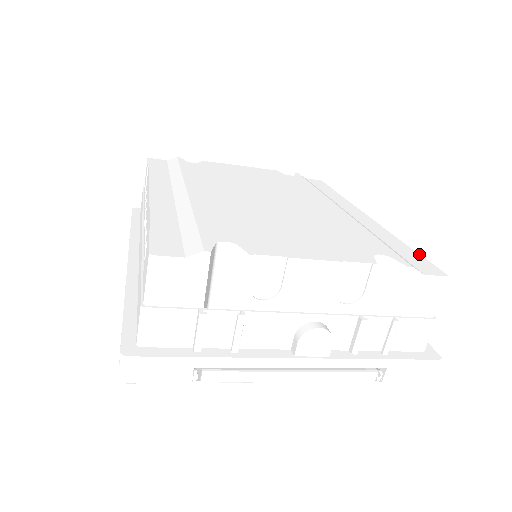
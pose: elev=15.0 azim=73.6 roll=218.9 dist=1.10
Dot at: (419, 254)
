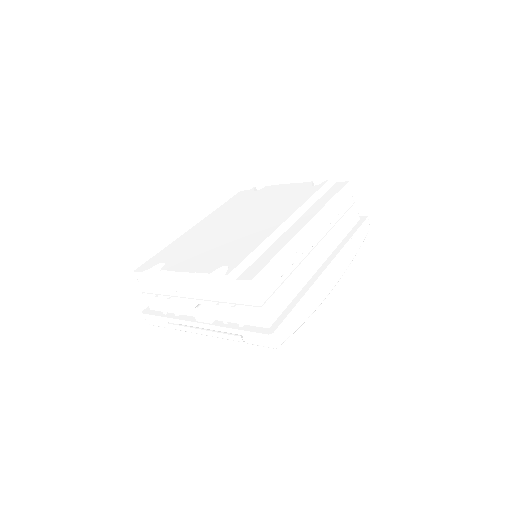
Dot at: (269, 261)
